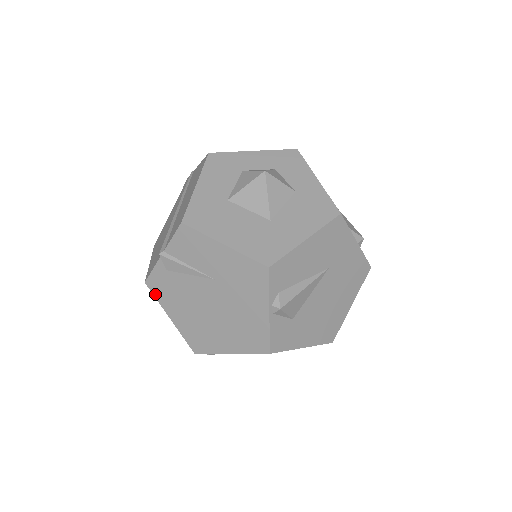
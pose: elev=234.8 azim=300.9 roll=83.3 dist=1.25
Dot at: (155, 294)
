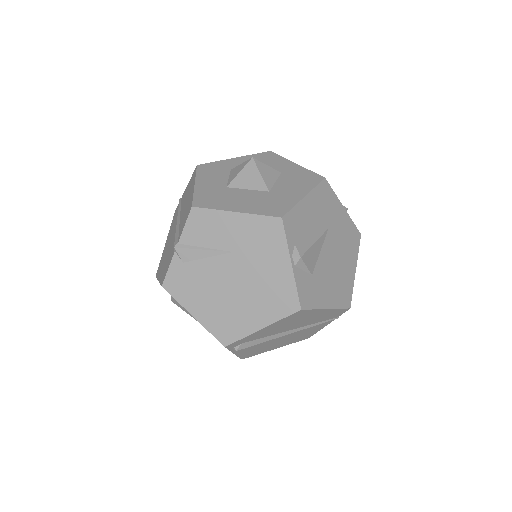
Dot at: (174, 295)
